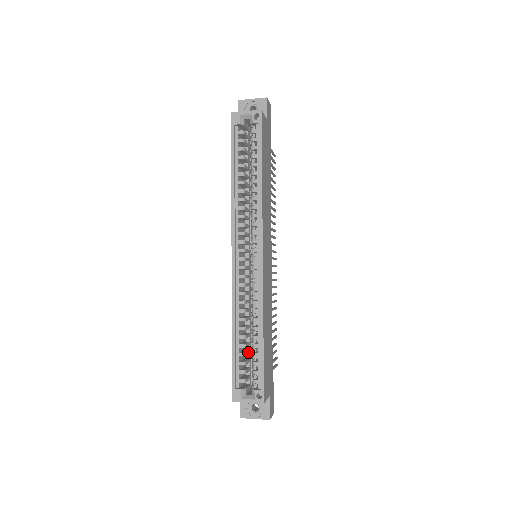
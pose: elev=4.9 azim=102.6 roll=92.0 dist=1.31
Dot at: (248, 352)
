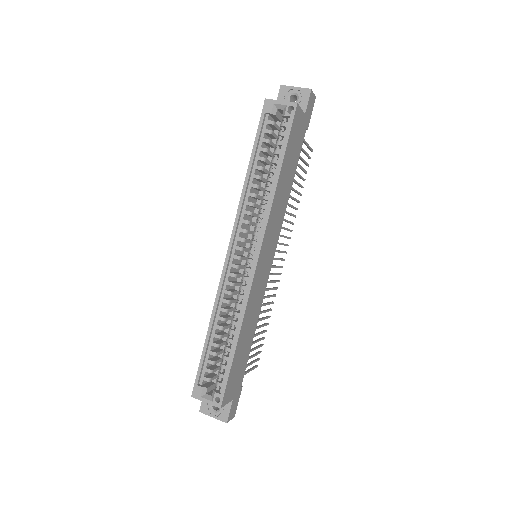
Dot at: (221, 352)
